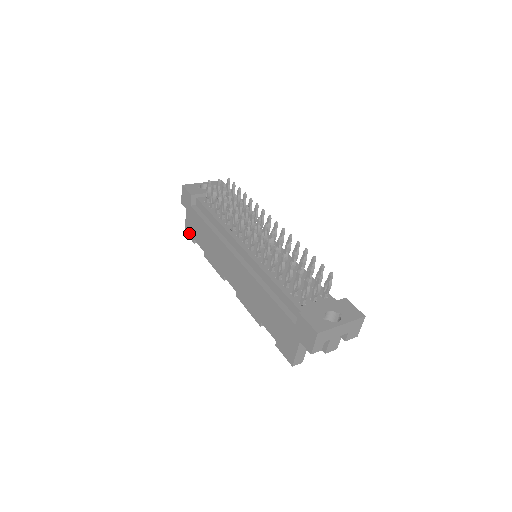
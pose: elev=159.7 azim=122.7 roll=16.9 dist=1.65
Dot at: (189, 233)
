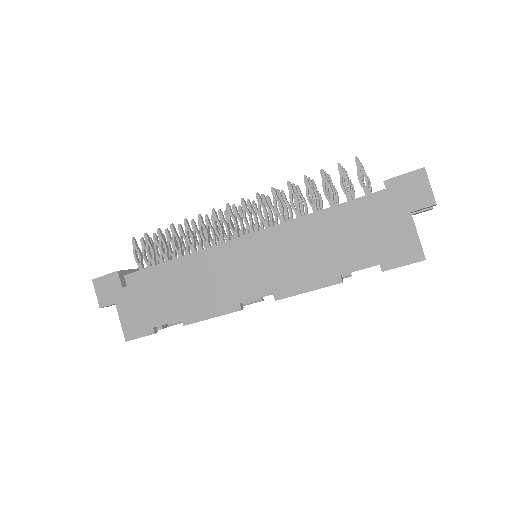
Dot at: (137, 331)
